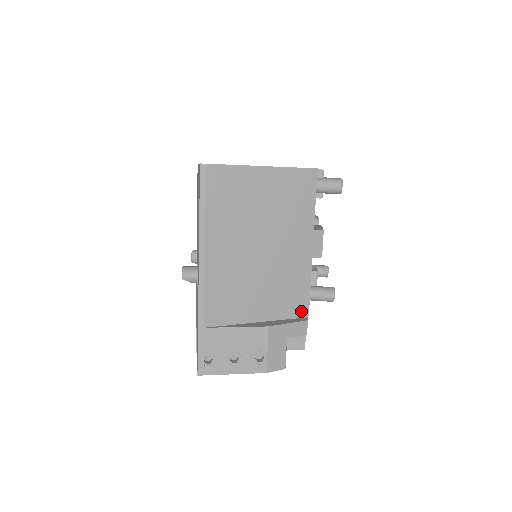
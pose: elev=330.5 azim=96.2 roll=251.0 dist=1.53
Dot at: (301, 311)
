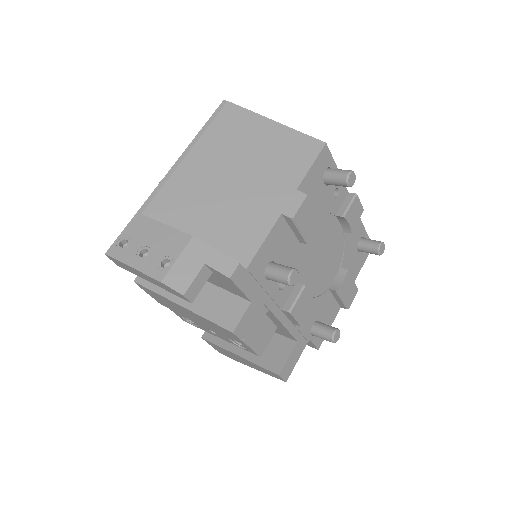
Dot at: (241, 258)
